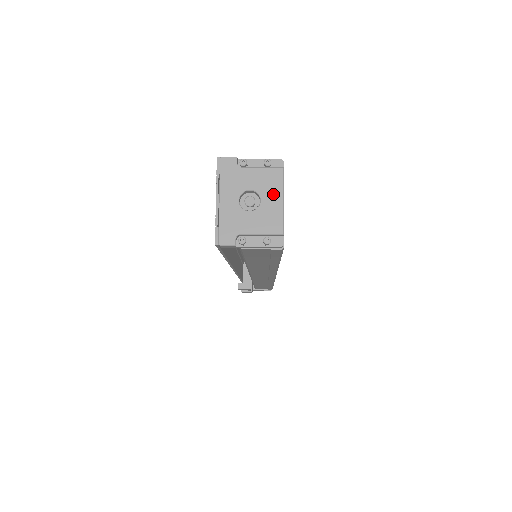
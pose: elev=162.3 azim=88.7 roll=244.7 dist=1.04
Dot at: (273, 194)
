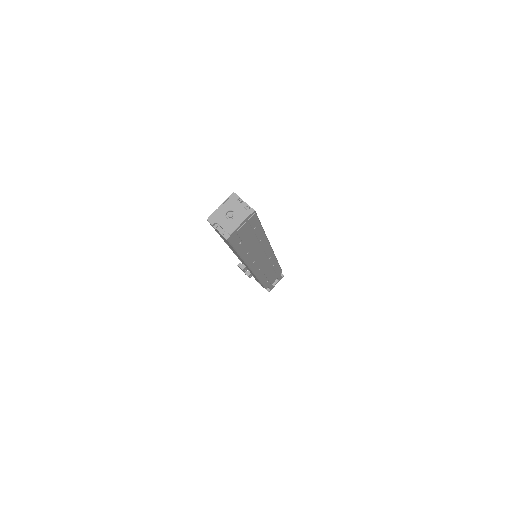
Dot at: (239, 219)
